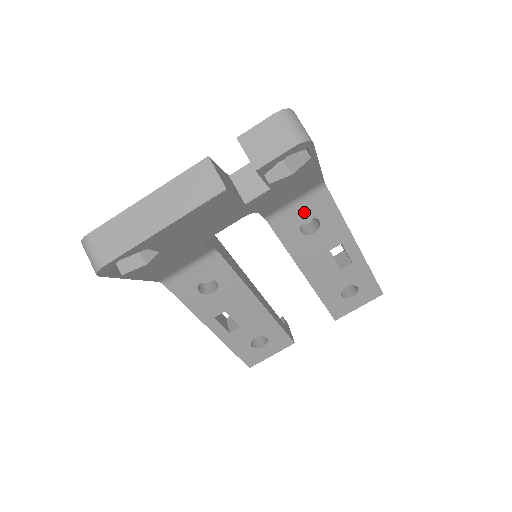
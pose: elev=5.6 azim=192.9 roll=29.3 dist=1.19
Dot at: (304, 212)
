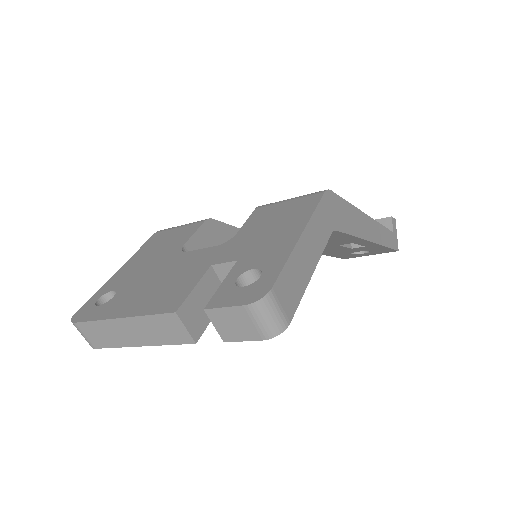
Dot at: occluded
